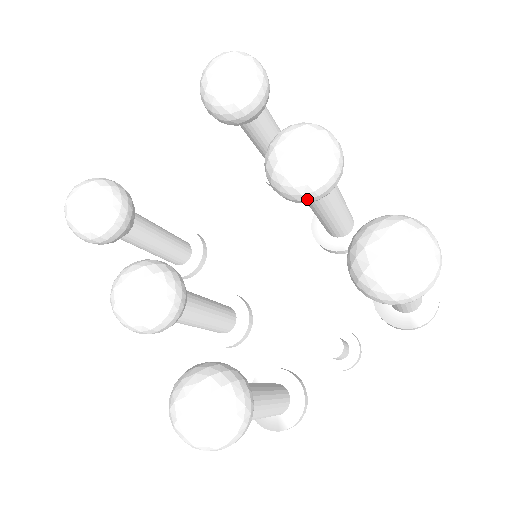
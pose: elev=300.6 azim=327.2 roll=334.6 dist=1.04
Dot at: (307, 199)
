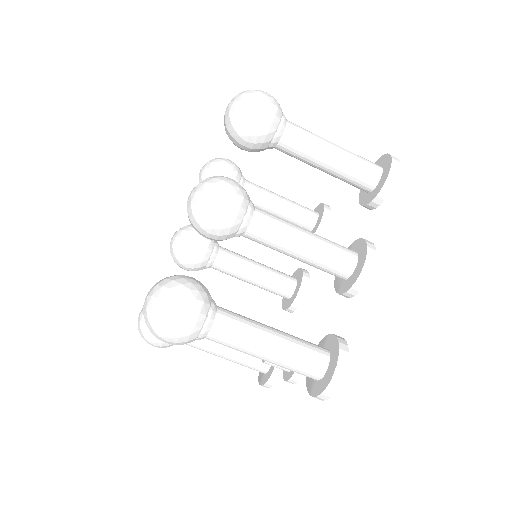
Dot at: occluded
